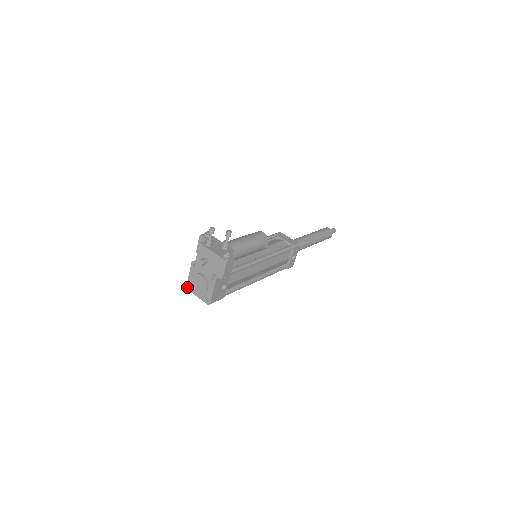
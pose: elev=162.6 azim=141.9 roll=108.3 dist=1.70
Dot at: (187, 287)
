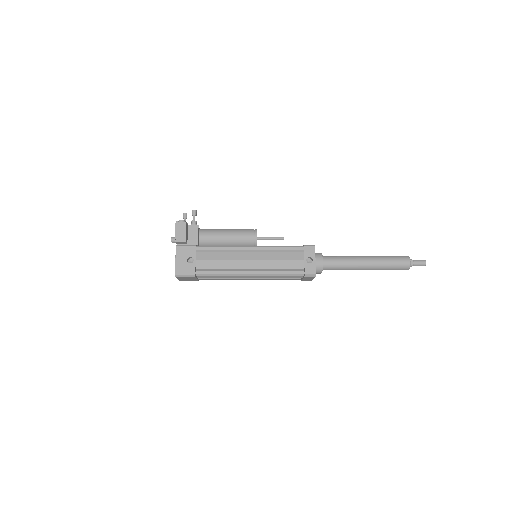
Dot at: occluded
